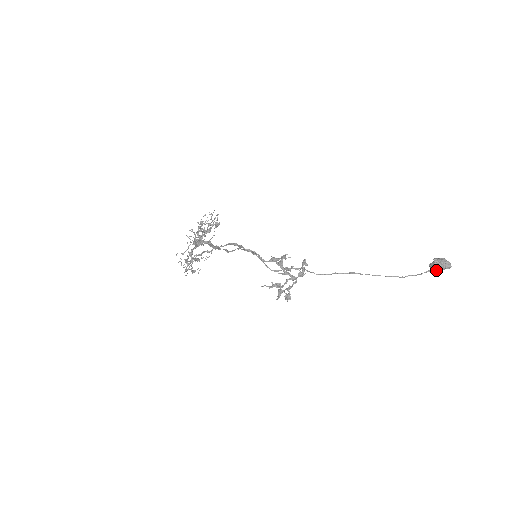
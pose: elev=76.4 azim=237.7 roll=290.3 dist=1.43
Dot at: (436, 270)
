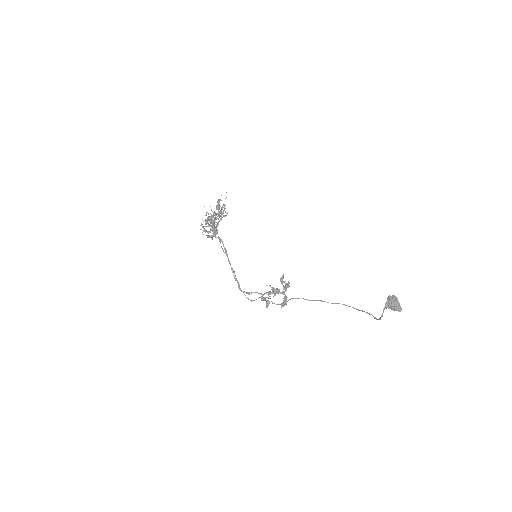
Dot at: occluded
